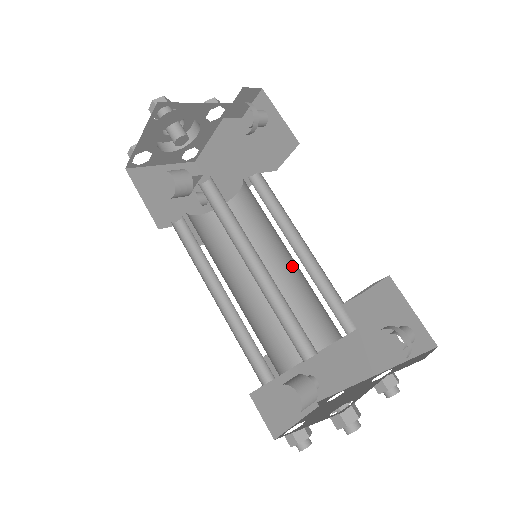
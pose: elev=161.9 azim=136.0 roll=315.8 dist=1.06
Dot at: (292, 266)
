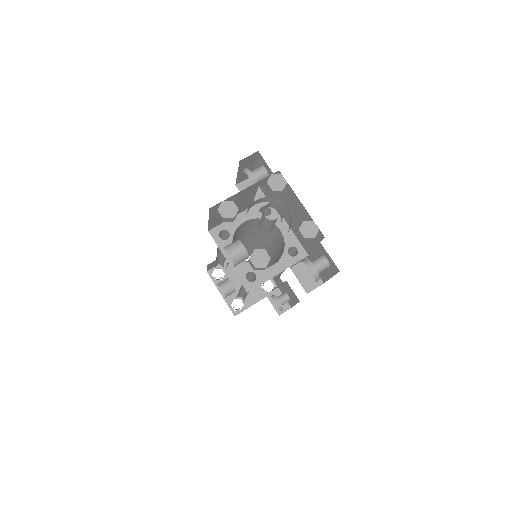
Dot at: (272, 258)
